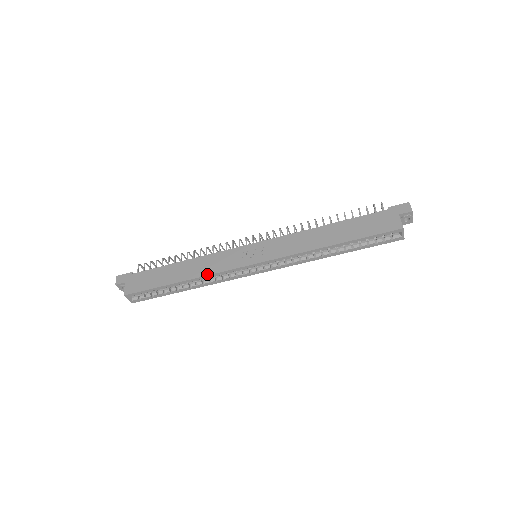
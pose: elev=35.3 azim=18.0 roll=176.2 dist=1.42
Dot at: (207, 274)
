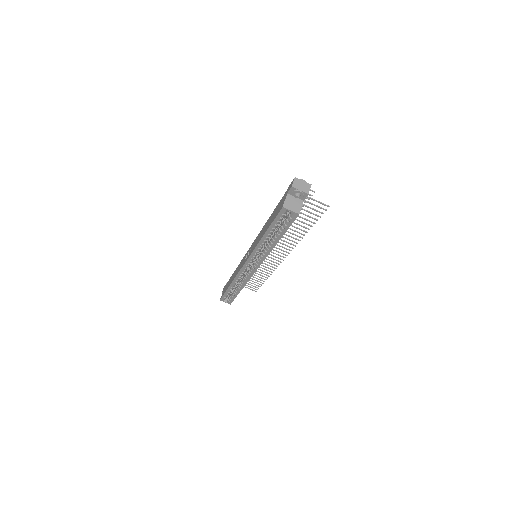
Dot at: (234, 277)
